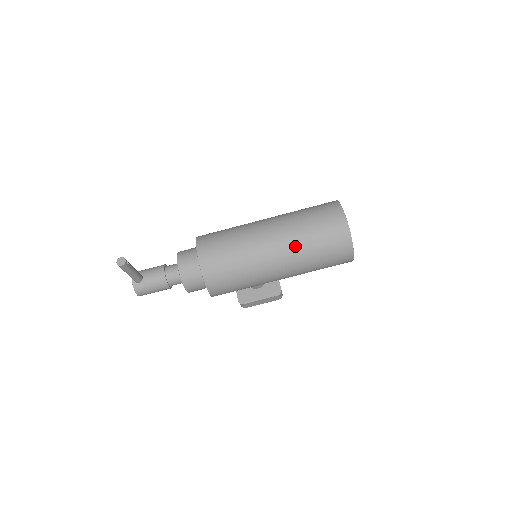
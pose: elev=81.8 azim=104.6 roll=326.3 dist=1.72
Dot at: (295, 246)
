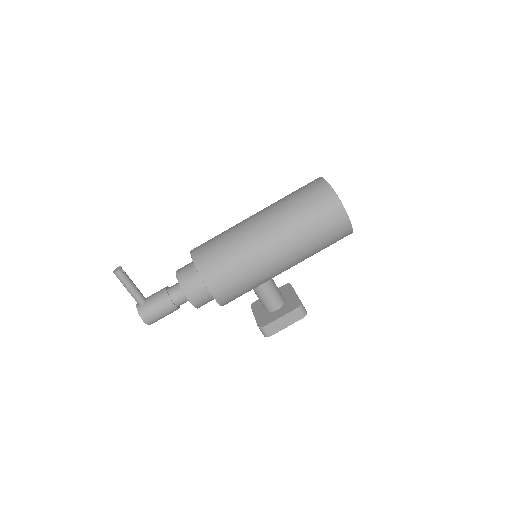
Dot at: (280, 215)
